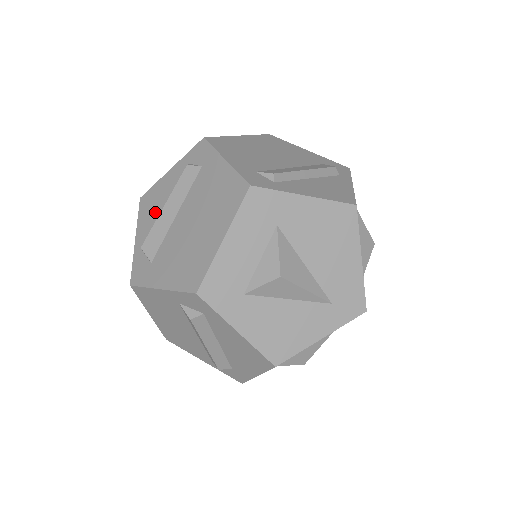
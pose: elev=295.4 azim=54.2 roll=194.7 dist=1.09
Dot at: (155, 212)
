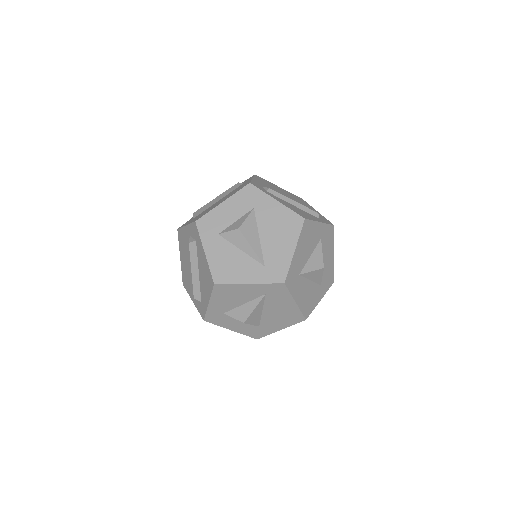
Dot at: occluded
